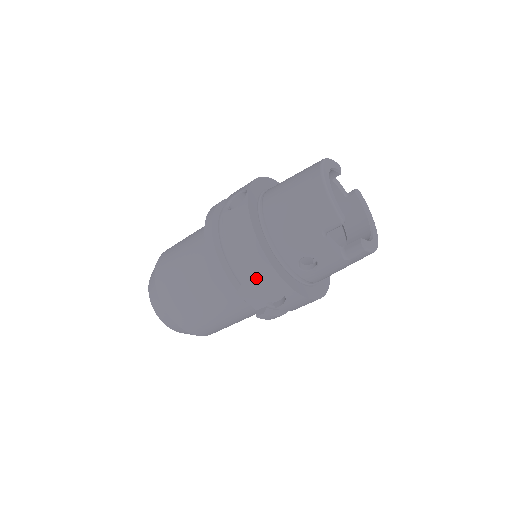
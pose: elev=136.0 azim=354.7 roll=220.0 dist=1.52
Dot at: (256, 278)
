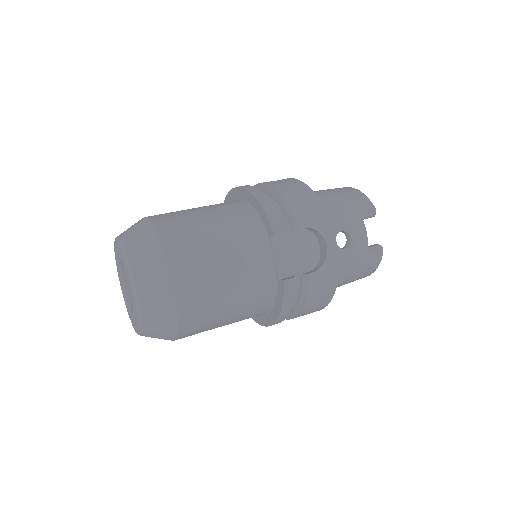
Dot at: (309, 223)
